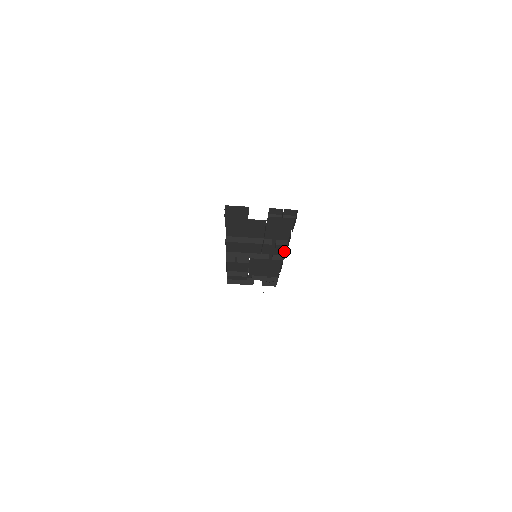
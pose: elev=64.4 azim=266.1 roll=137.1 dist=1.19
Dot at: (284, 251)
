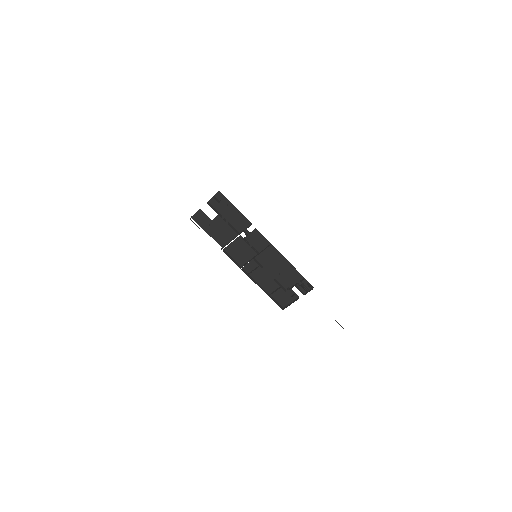
Dot at: (265, 239)
